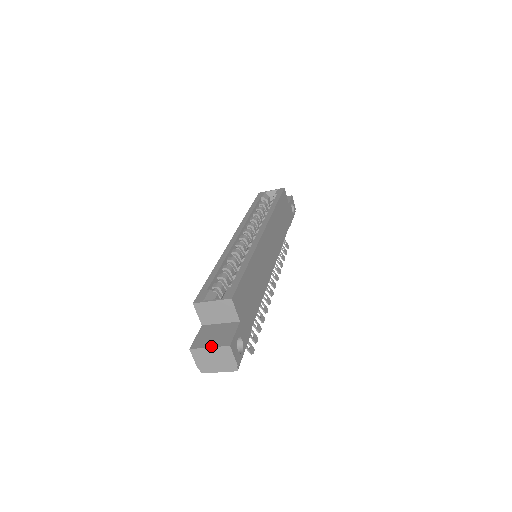
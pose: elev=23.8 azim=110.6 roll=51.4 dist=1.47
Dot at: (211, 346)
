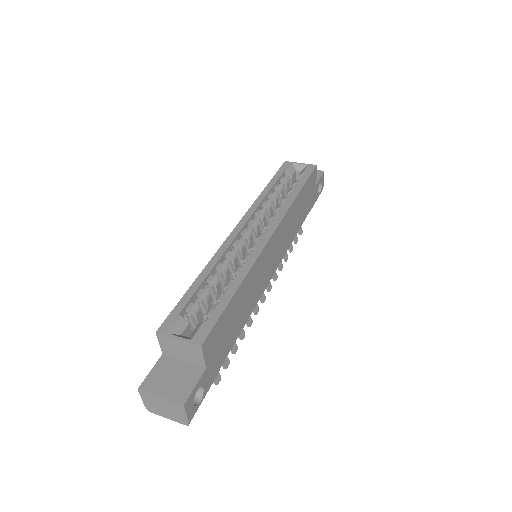
Dot at: (162, 396)
